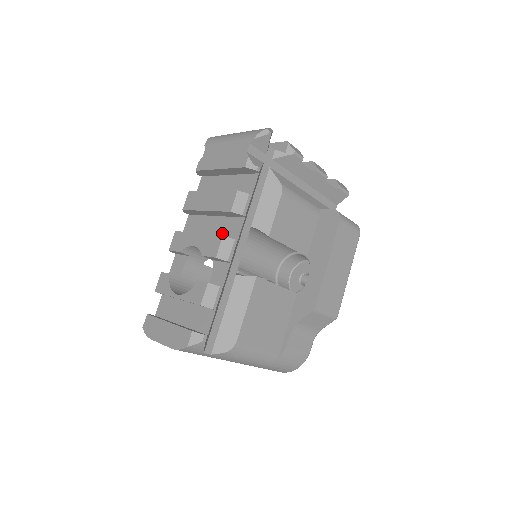
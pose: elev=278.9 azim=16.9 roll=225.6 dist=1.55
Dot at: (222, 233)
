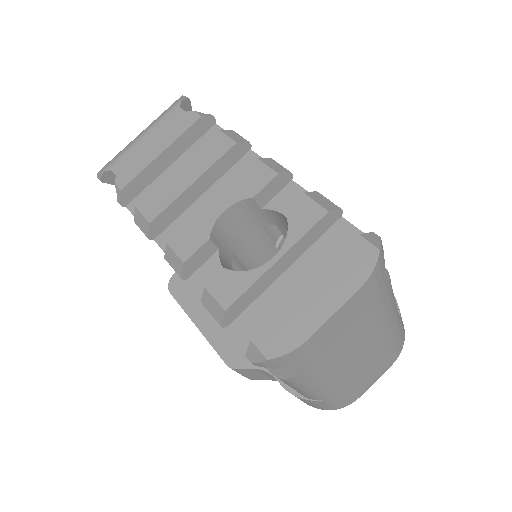
Dot at: occluded
